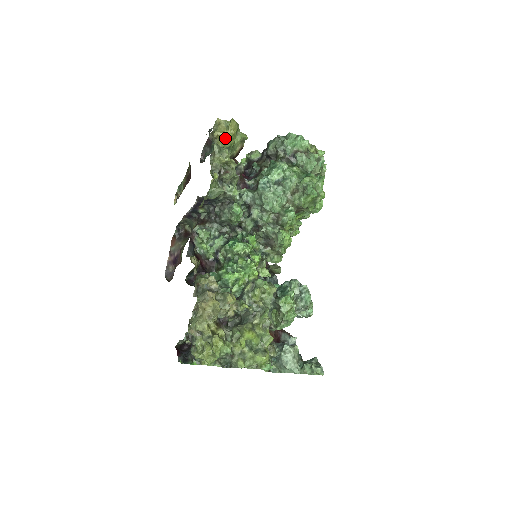
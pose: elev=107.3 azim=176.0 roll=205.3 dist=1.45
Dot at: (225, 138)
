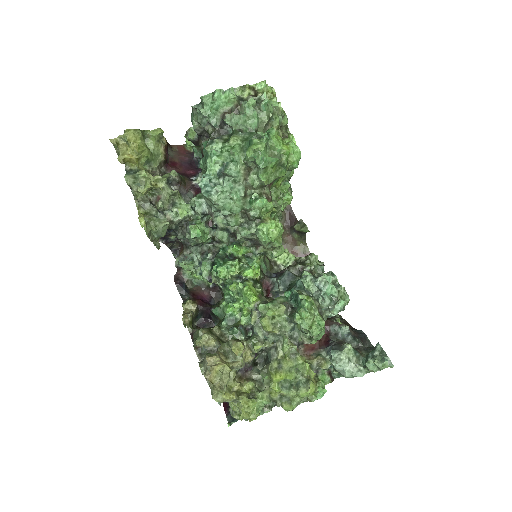
Dot at: (133, 158)
